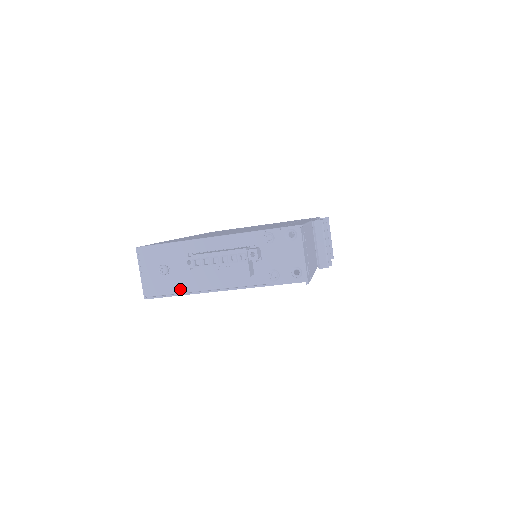
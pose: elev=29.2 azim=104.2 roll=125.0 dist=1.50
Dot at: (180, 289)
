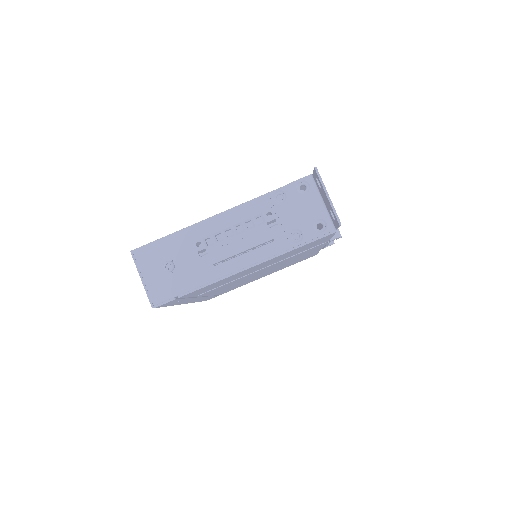
Dot at: (193, 284)
